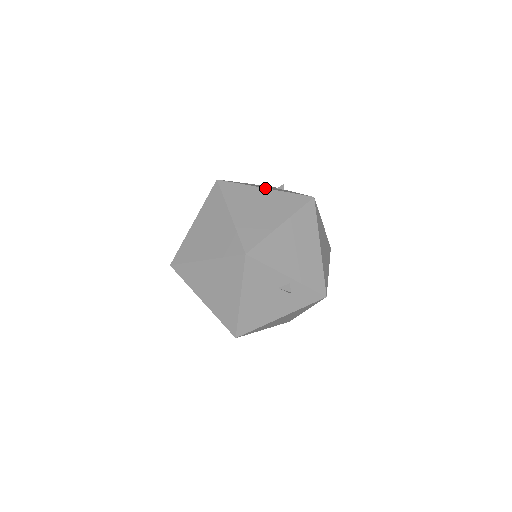
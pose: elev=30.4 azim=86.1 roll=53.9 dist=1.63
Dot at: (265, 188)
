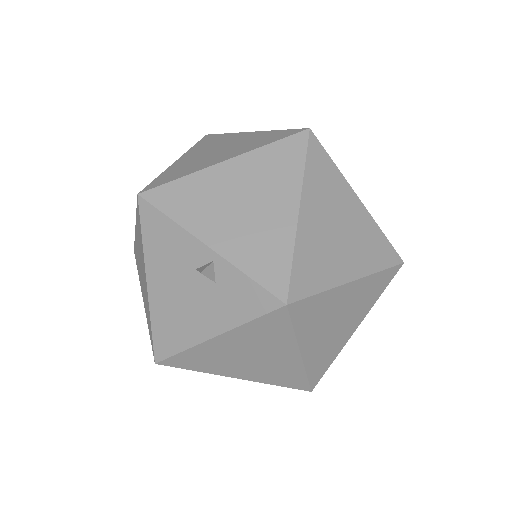
Dot at: occluded
